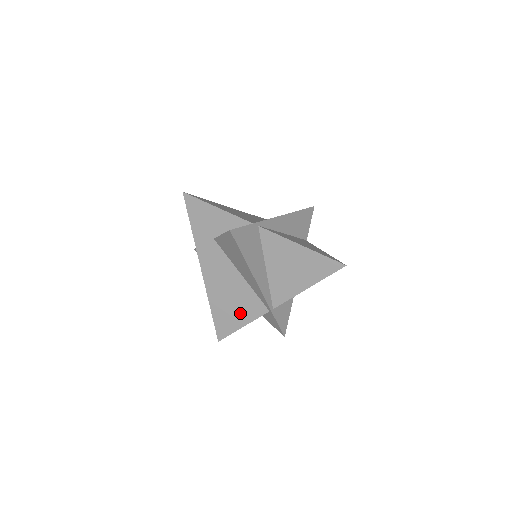
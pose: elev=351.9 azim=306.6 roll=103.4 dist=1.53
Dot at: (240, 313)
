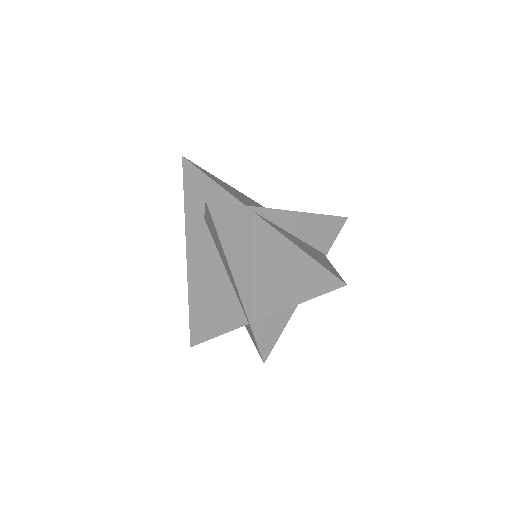
Dot at: (217, 318)
